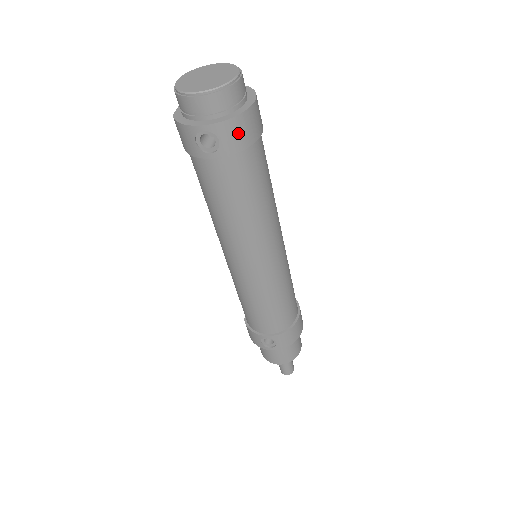
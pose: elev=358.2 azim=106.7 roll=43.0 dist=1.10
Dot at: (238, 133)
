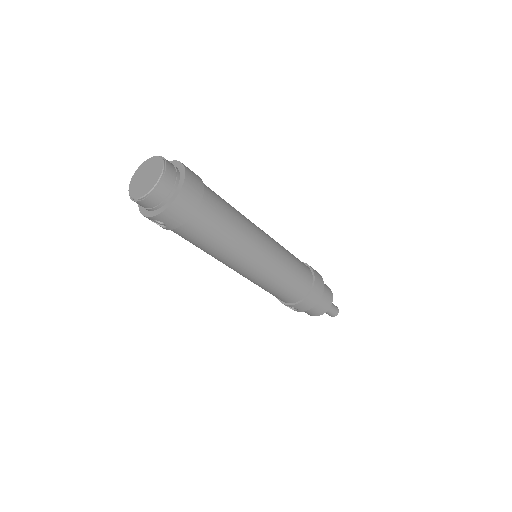
Dot at: (174, 216)
